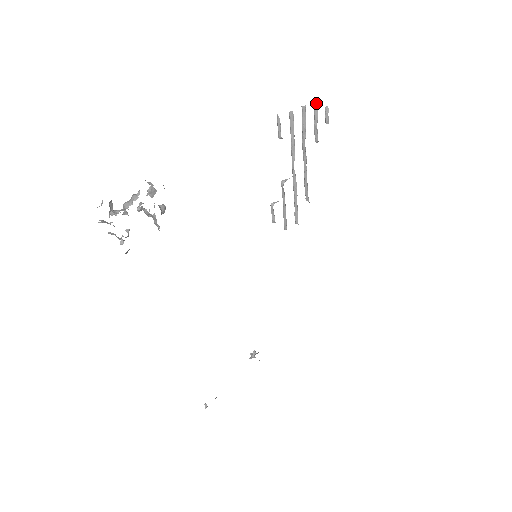
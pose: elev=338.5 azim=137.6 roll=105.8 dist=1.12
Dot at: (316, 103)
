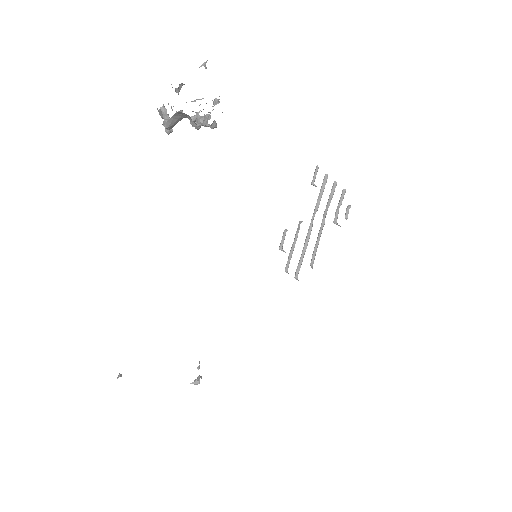
Dot at: (344, 191)
